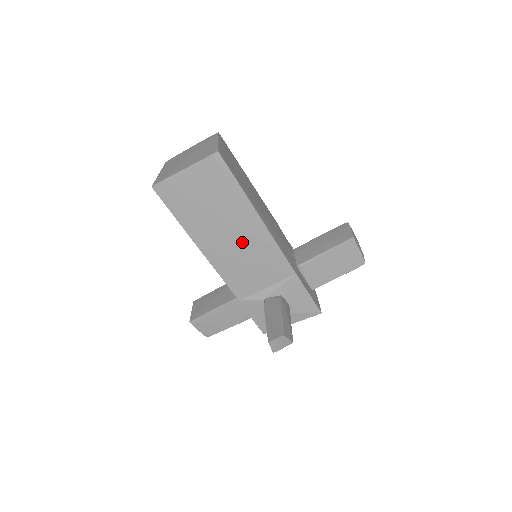
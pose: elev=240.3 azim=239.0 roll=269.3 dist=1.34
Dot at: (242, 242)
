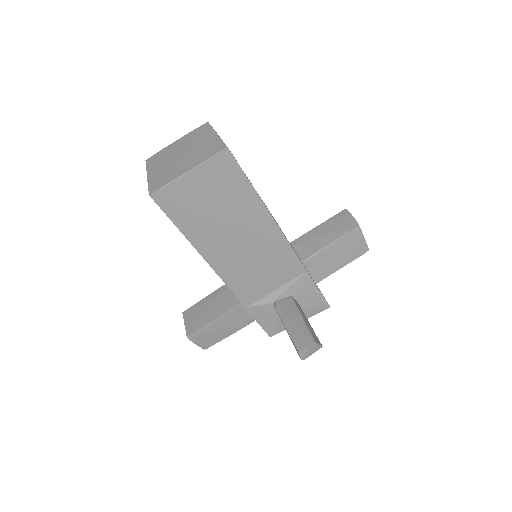
Dot at: (252, 246)
